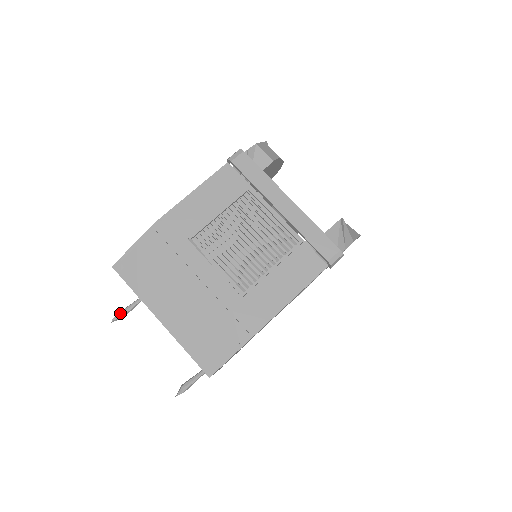
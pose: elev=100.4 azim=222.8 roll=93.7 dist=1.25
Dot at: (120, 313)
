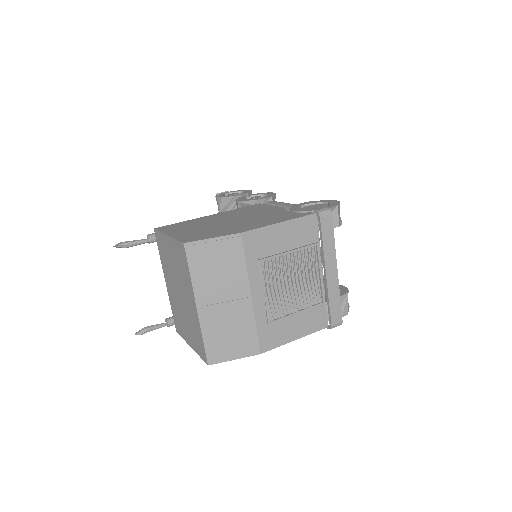
Dot at: (126, 244)
